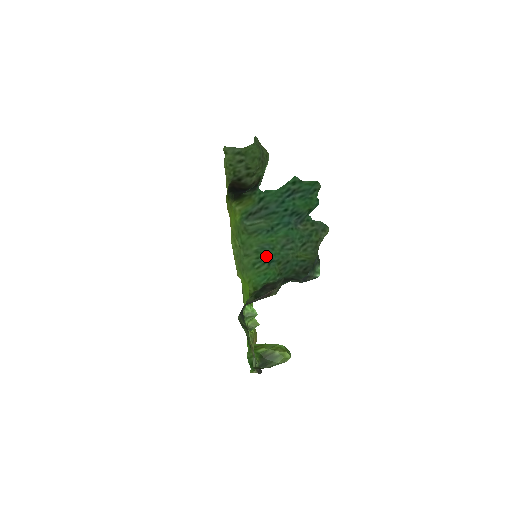
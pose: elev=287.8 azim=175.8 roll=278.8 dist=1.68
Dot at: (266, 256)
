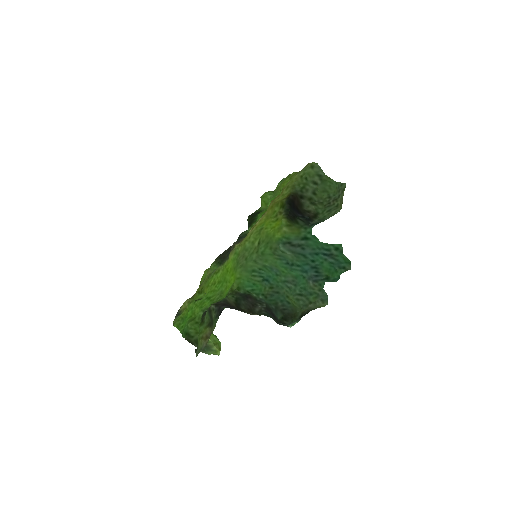
Dot at: (267, 273)
